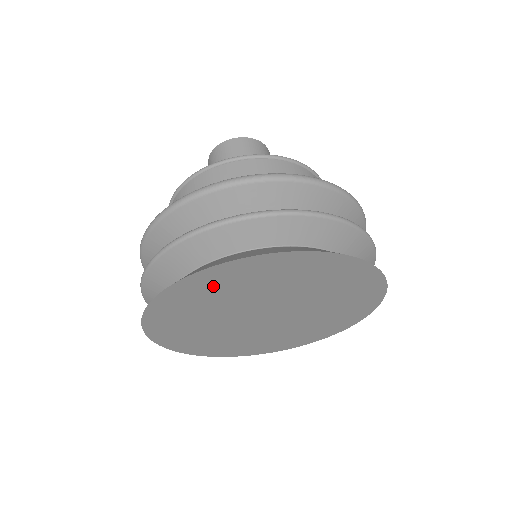
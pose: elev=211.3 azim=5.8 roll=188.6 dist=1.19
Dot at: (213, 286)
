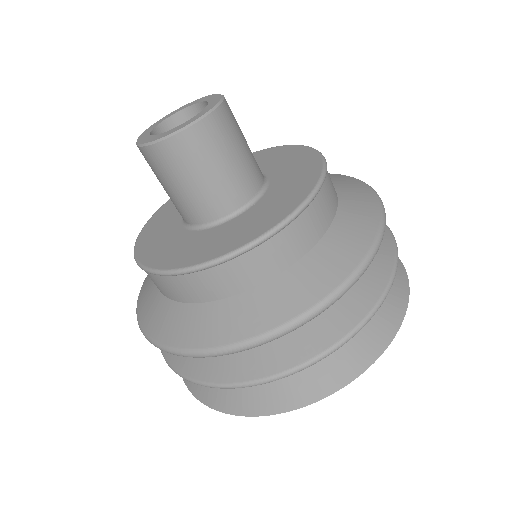
Dot at: occluded
